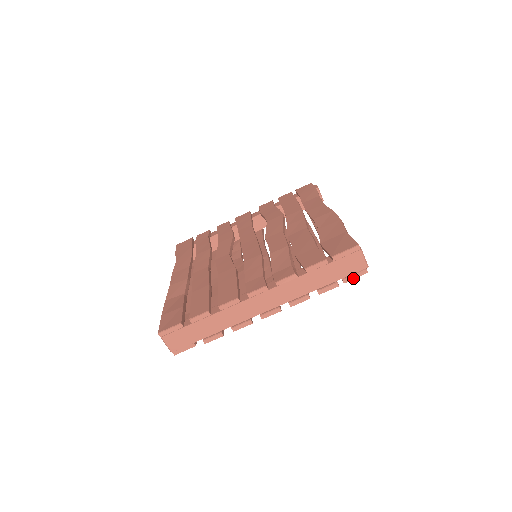
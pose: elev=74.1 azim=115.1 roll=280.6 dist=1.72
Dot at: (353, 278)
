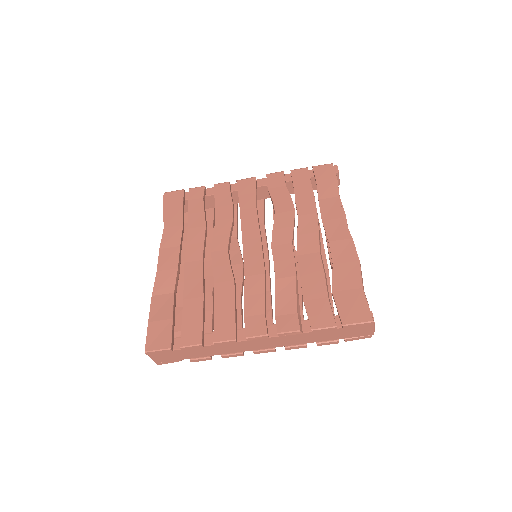
Dot at: (355, 339)
